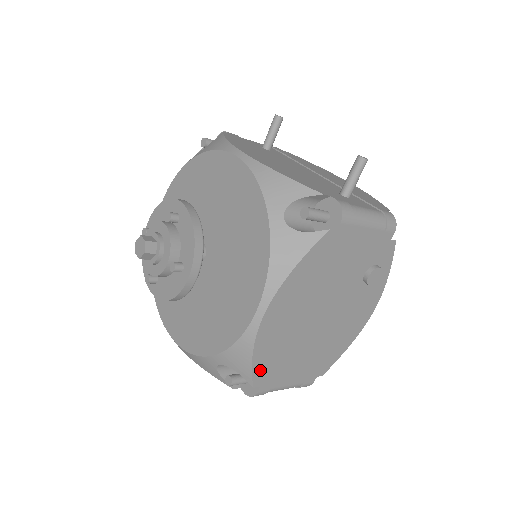
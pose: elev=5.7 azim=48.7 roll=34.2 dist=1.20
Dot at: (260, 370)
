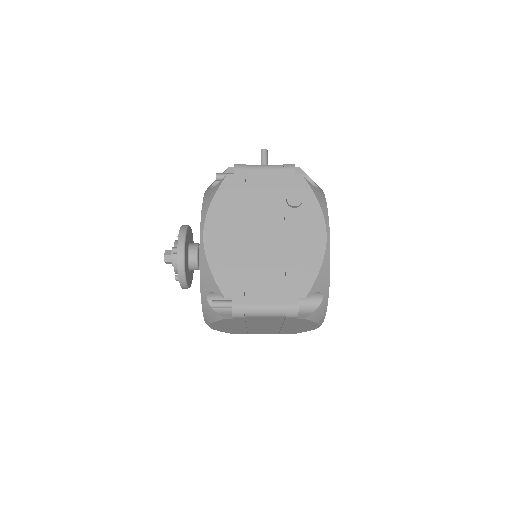
Dot at: (224, 281)
